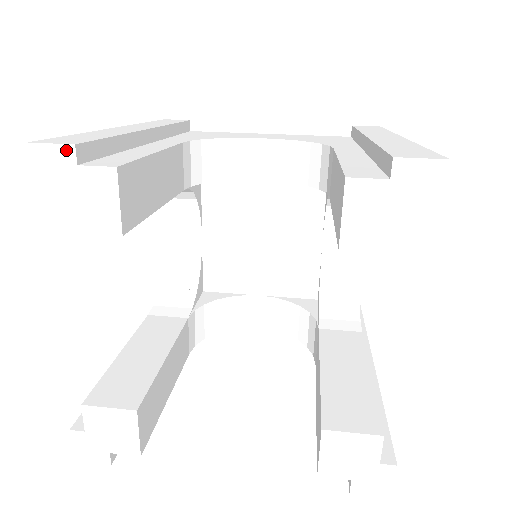
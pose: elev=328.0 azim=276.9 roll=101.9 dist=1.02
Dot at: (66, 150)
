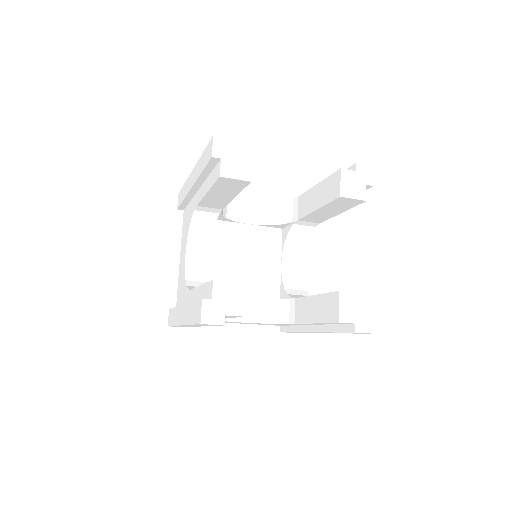
Dot at: (231, 141)
